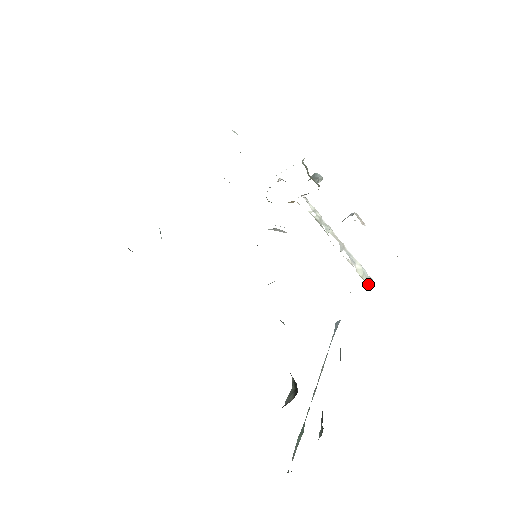
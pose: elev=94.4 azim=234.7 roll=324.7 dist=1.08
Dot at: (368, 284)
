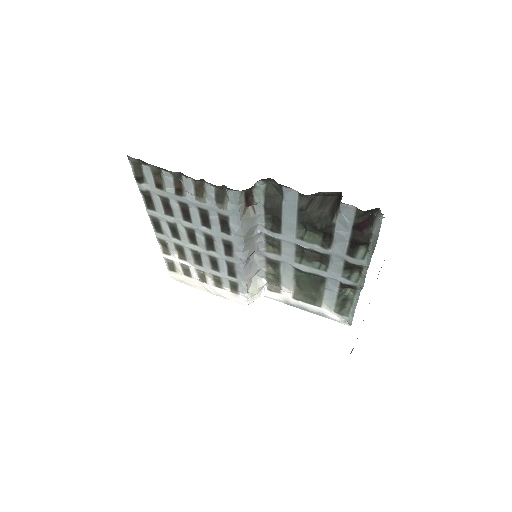
Dot at: occluded
